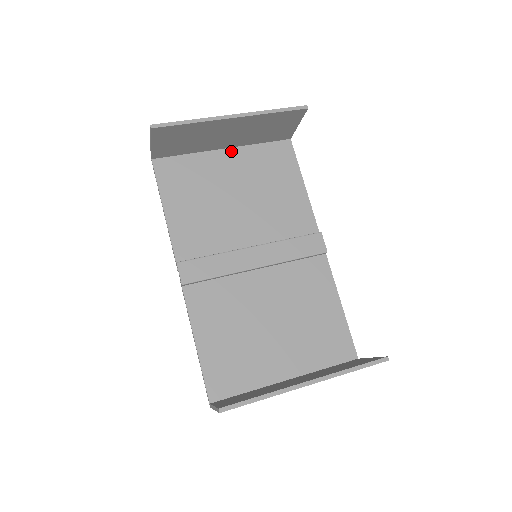
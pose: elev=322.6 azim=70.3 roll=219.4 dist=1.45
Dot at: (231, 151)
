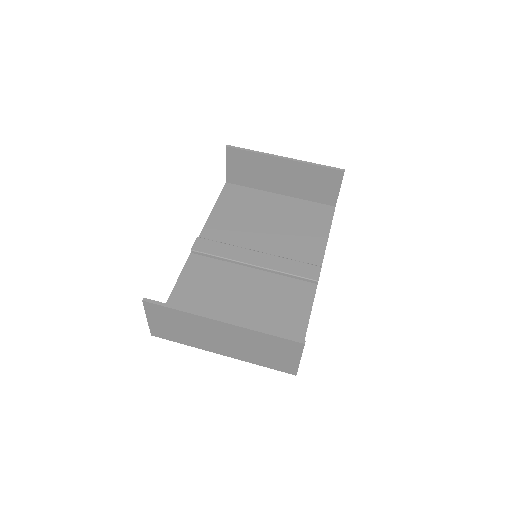
Dot at: (284, 197)
